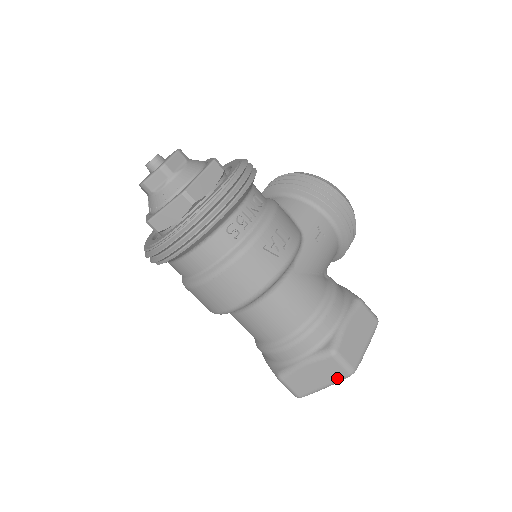
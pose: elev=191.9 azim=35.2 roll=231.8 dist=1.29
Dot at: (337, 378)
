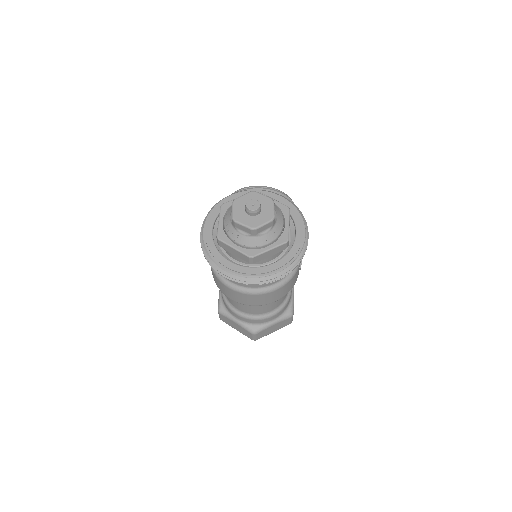
Dot at: occluded
